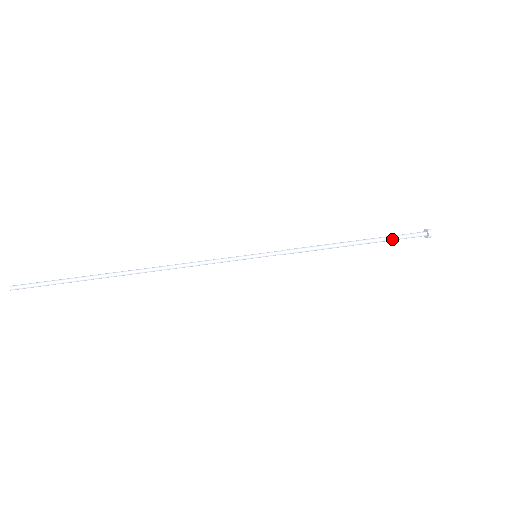
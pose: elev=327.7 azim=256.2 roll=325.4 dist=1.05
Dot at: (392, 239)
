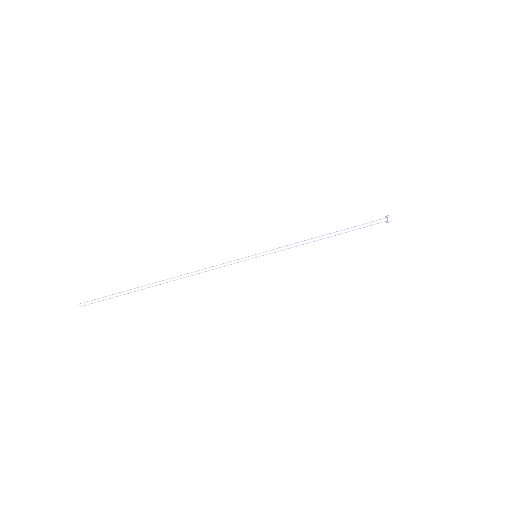
Dot at: occluded
